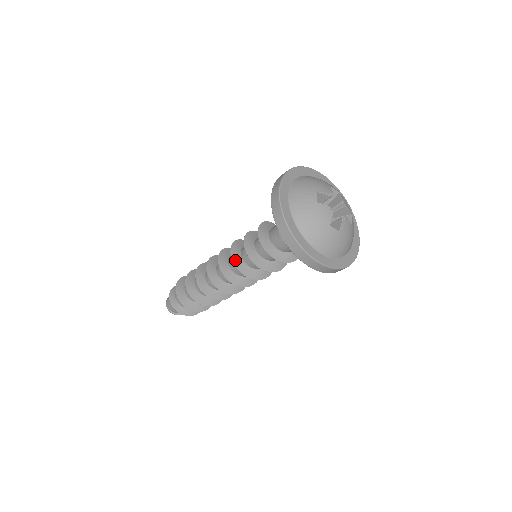
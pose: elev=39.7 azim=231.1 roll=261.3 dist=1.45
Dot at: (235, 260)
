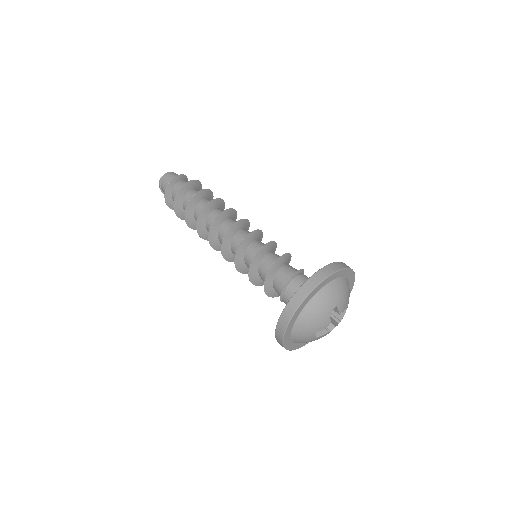
Dot at: (241, 247)
